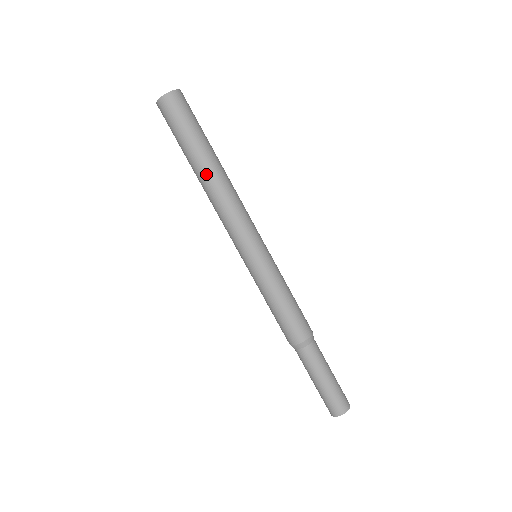
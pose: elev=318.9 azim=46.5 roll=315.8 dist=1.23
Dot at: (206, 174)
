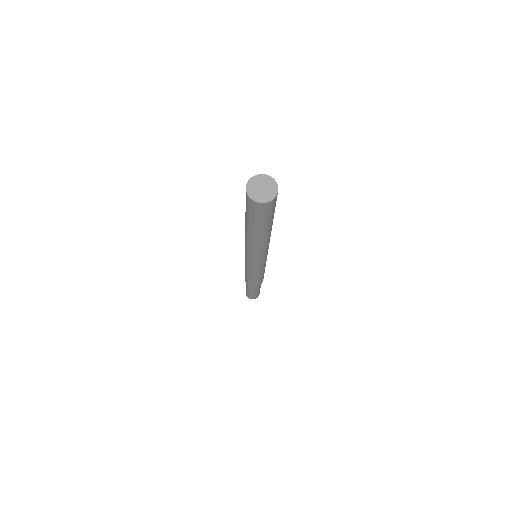
Dot at: (250, 236)
